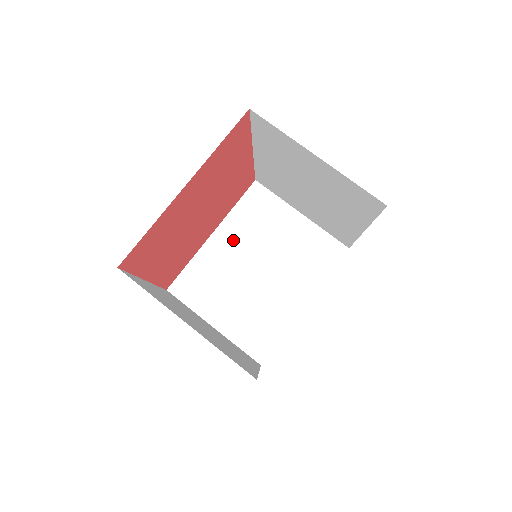
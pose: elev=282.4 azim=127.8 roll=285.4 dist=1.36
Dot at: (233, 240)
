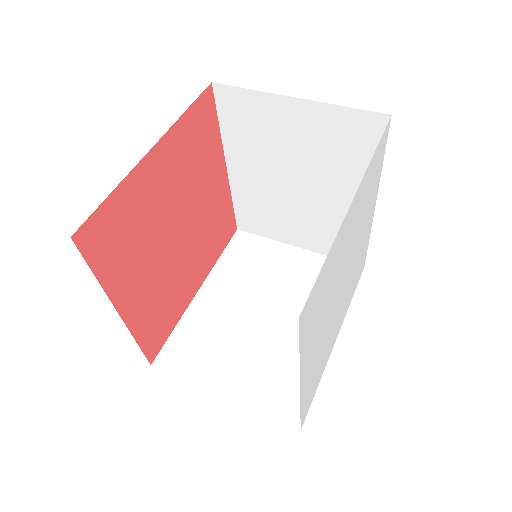
Dot at: (226, 290)
